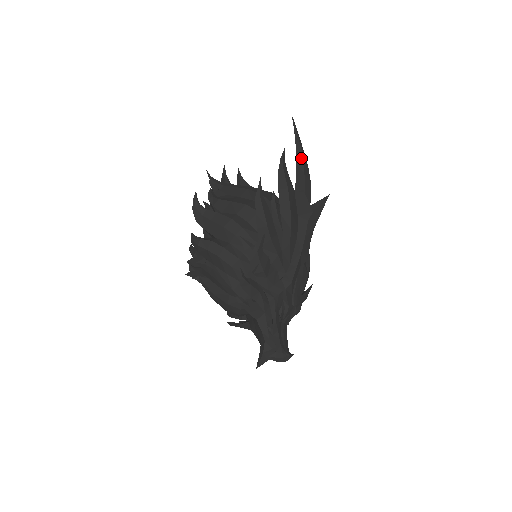
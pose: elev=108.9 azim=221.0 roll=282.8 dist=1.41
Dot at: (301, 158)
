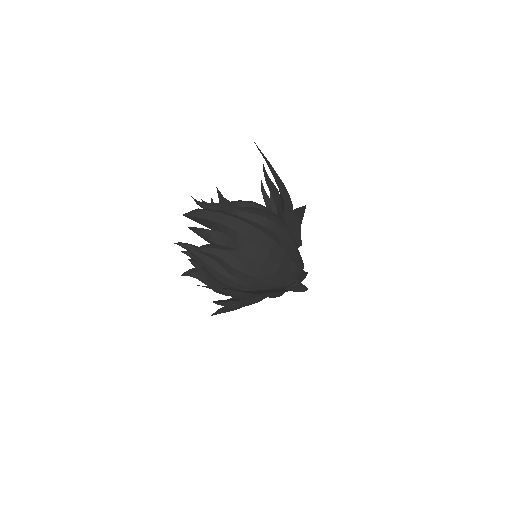
Dot at: (232, 296)
